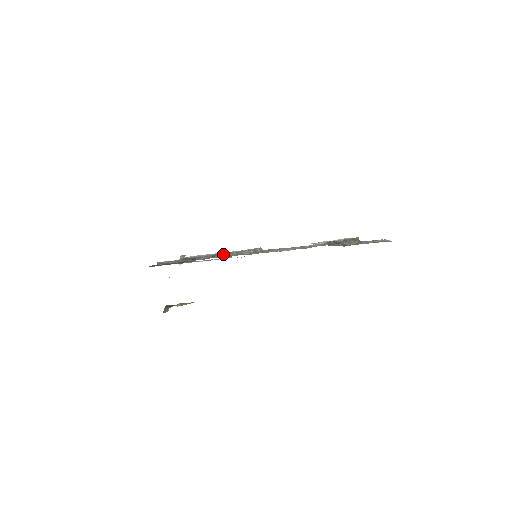
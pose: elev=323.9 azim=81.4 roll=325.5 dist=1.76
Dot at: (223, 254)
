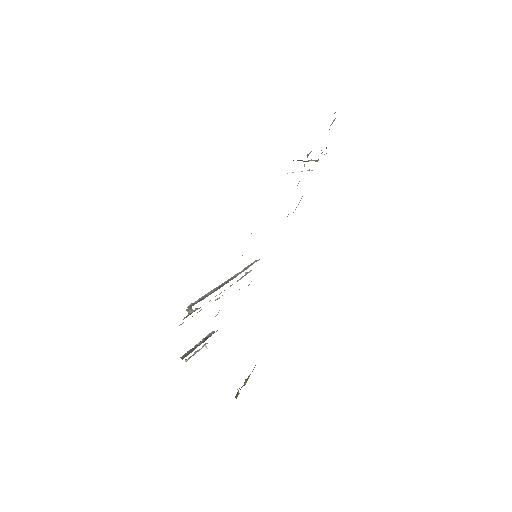
Dot at: (226, 282)
